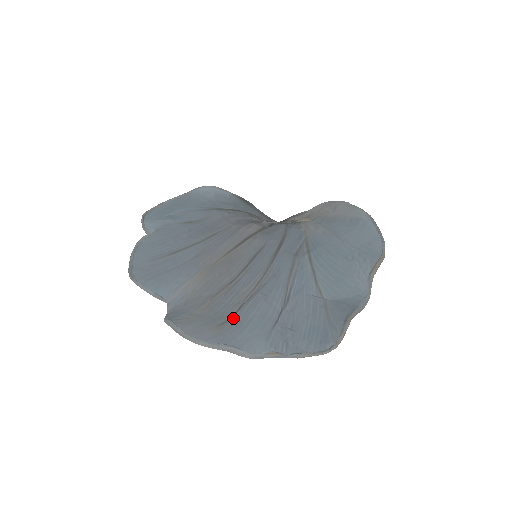
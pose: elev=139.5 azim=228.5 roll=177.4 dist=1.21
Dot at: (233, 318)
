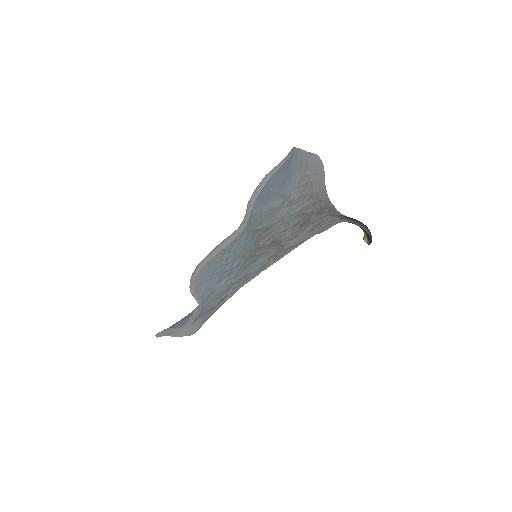
Dot at: occluded
